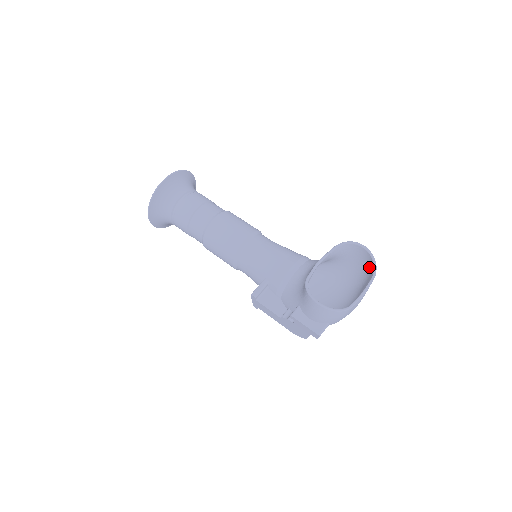
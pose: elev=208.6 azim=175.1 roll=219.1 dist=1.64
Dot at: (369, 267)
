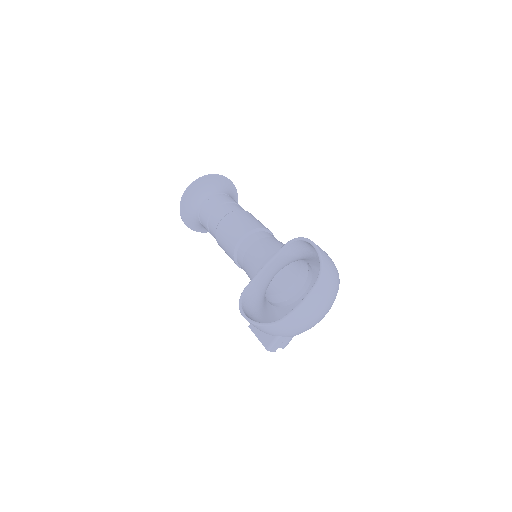
Dot at: occluded
